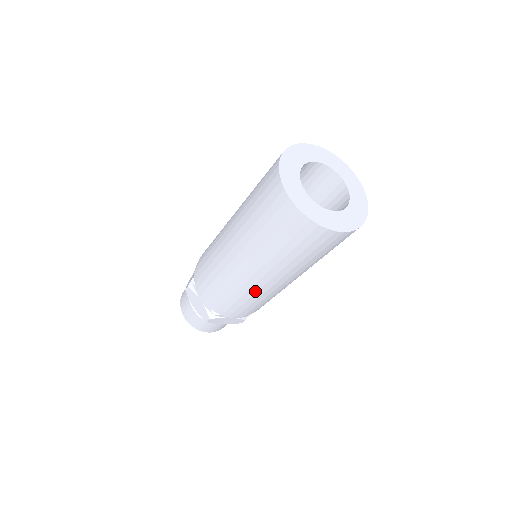
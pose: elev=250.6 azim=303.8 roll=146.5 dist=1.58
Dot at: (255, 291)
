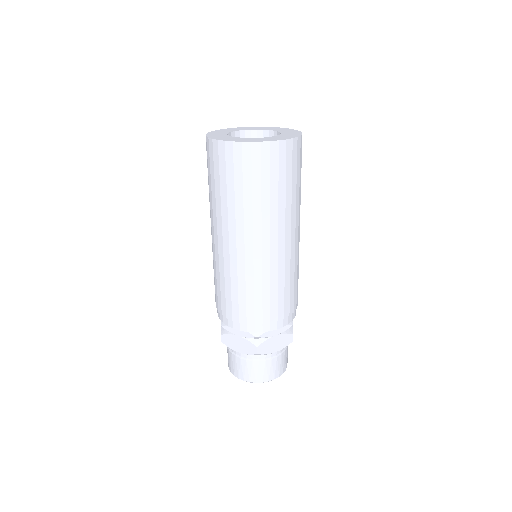
Dot at: (268, 269)
